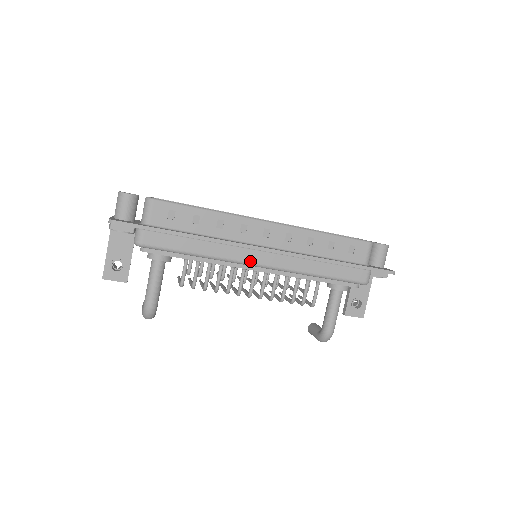
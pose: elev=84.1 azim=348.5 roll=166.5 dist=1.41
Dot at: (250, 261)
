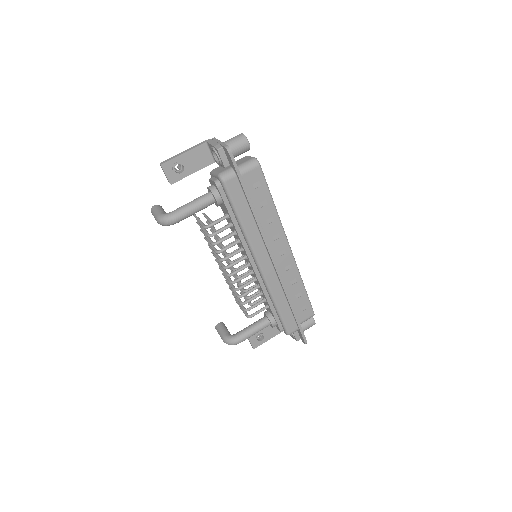
Dot at: (259, 259)
